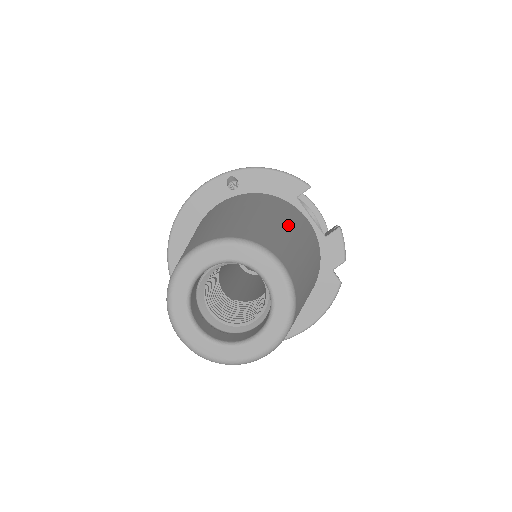
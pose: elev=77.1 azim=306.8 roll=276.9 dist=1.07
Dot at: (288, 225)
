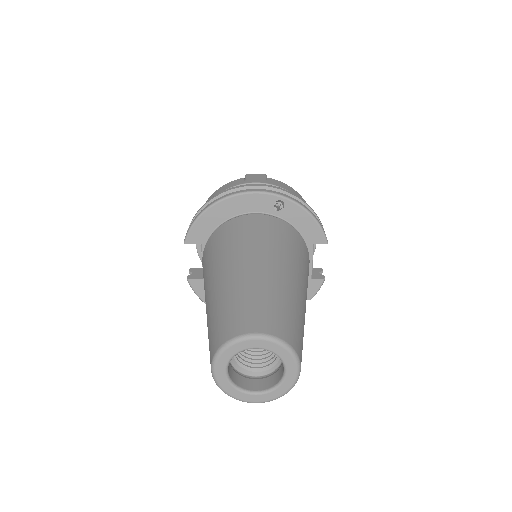
Dot at: (305, 297)
